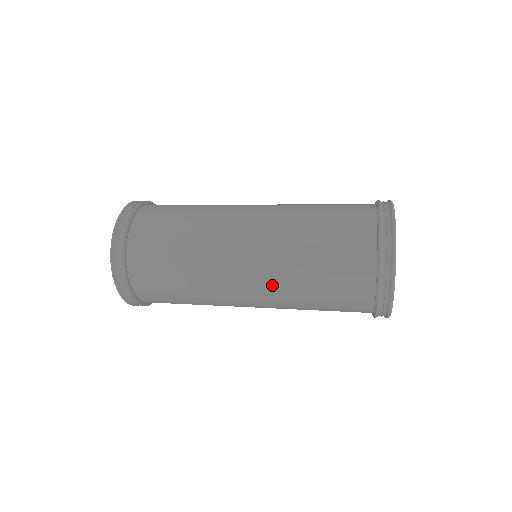
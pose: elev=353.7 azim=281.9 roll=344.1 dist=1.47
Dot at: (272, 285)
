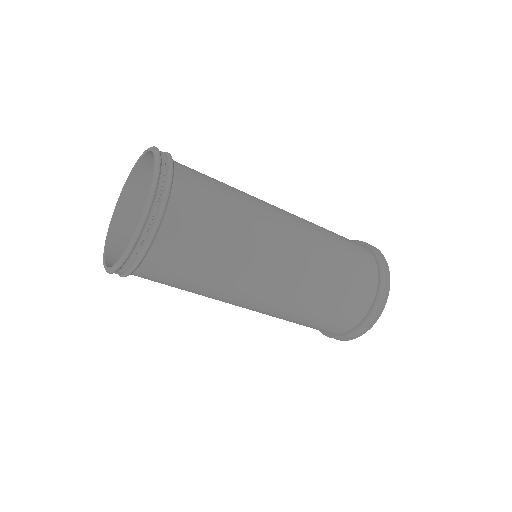
Dot at: (283, 306)
